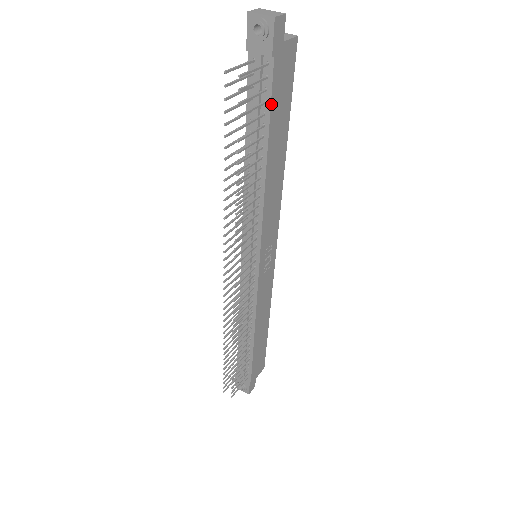
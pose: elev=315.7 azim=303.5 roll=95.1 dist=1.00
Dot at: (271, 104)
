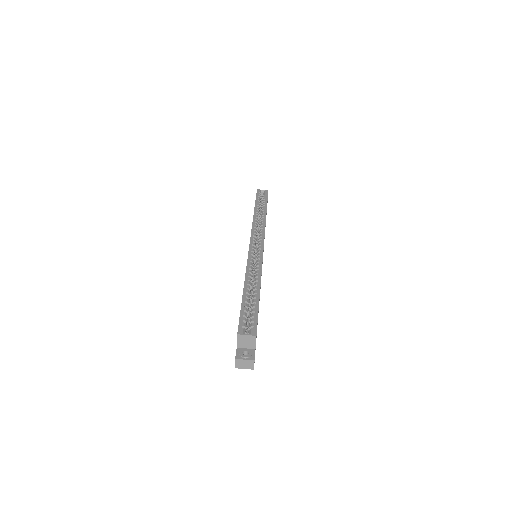
Dot at: occluded
